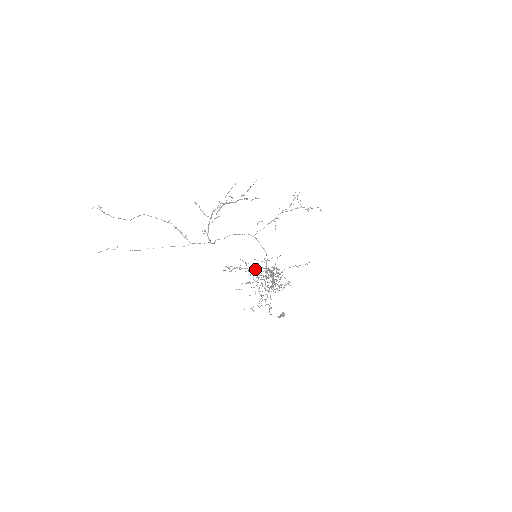
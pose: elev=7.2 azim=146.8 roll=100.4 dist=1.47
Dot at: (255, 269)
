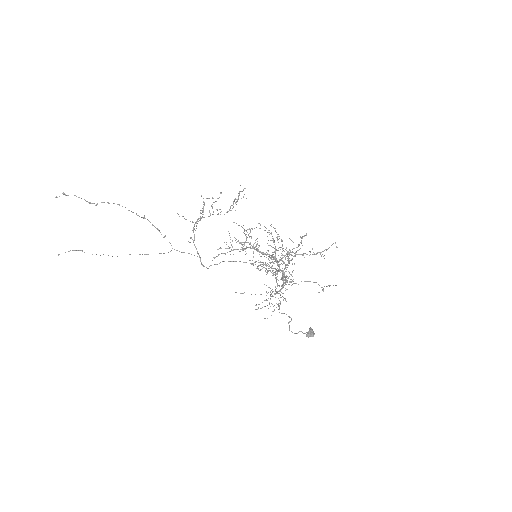
Dot at: occluded
